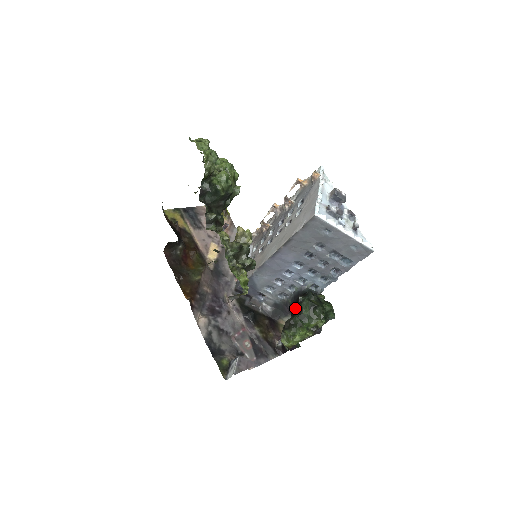
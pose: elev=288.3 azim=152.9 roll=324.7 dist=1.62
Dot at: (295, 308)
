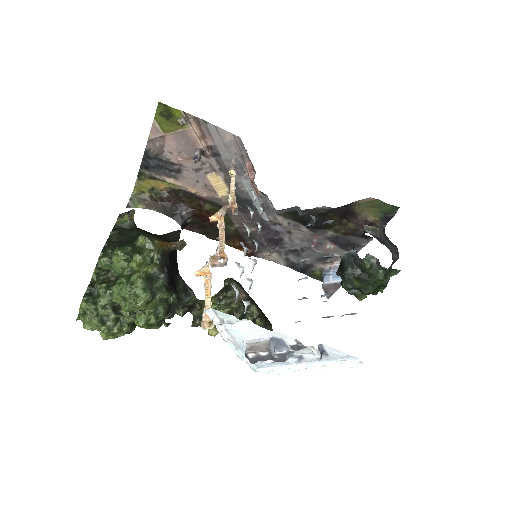
Dot at: occluded
